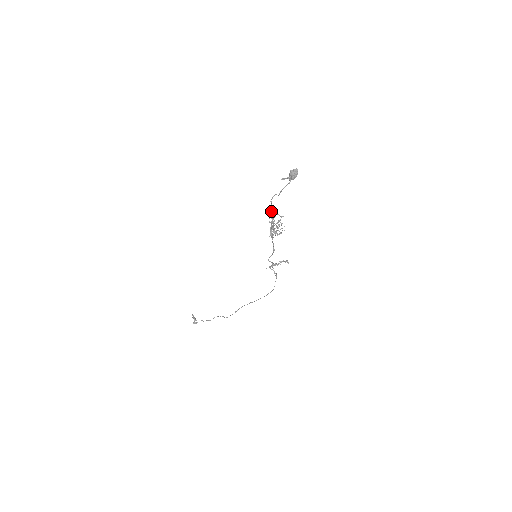
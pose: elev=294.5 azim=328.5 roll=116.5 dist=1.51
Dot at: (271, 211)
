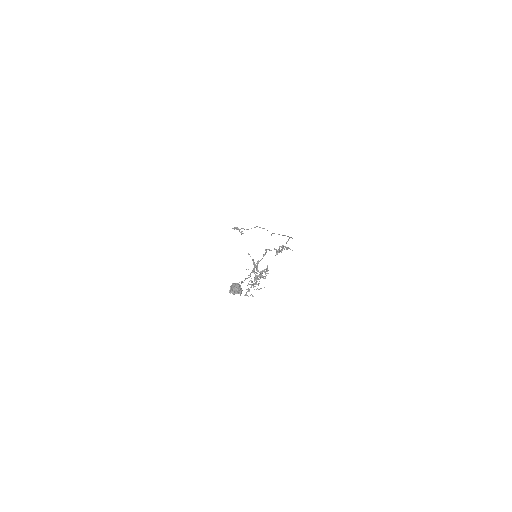
Dot at: (243, 282)
